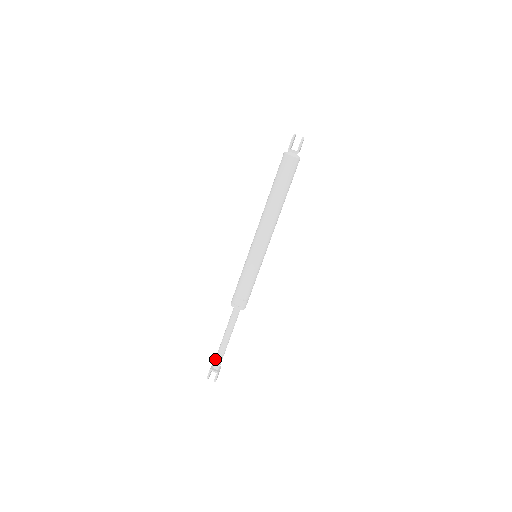
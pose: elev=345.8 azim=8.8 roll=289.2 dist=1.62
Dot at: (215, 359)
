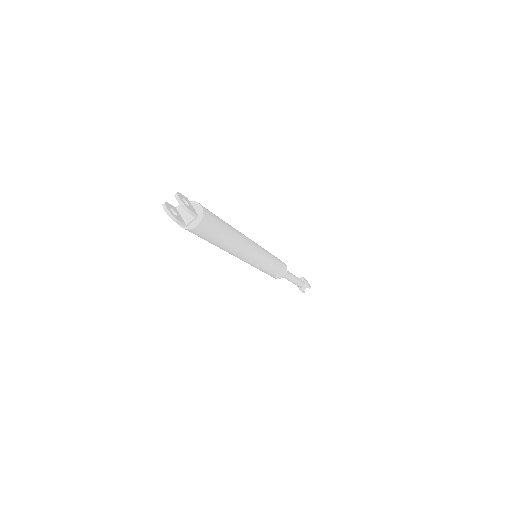
Dot at: occluded
